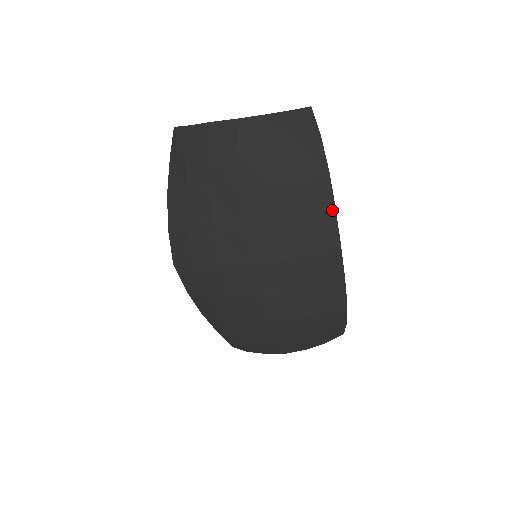
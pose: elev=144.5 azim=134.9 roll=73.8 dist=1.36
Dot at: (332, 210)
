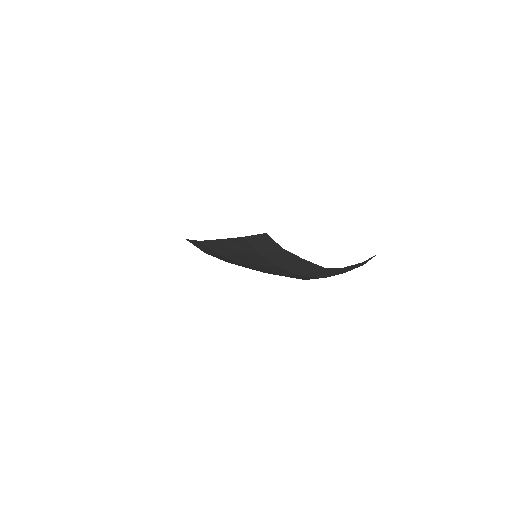
Dot at: occluded
